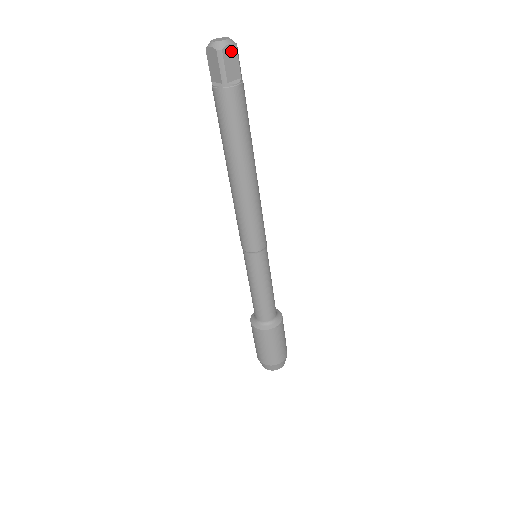
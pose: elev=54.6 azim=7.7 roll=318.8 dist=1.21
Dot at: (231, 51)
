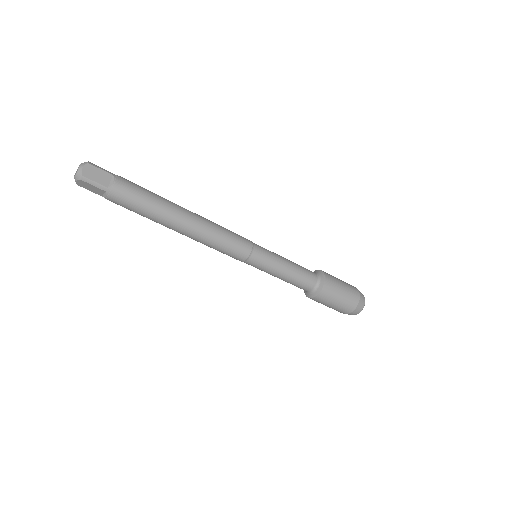
Dot at: (89, 170)
